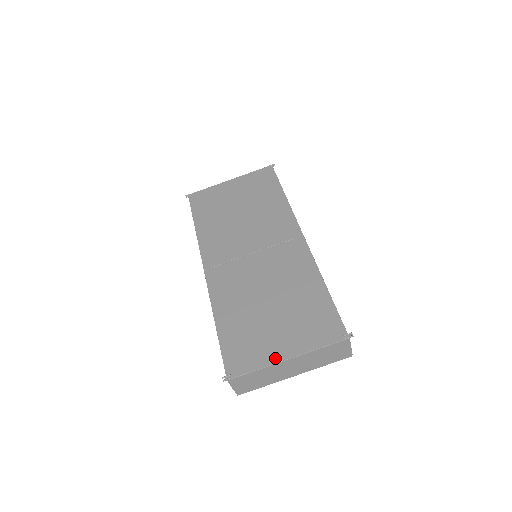
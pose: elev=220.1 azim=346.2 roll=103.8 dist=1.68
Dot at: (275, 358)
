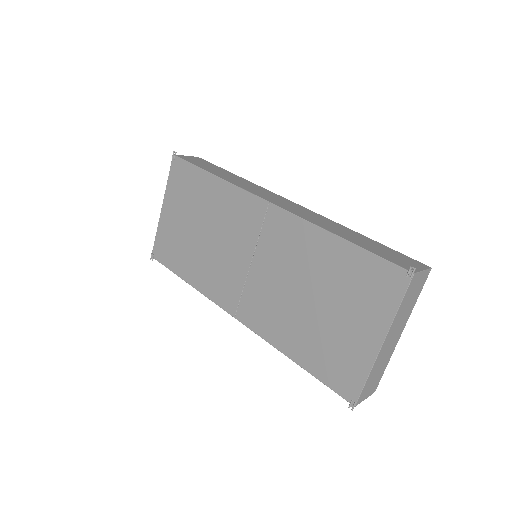
Dot at: (371, 353)
